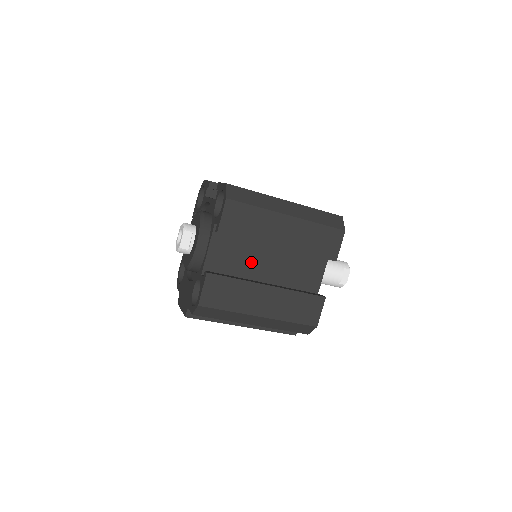
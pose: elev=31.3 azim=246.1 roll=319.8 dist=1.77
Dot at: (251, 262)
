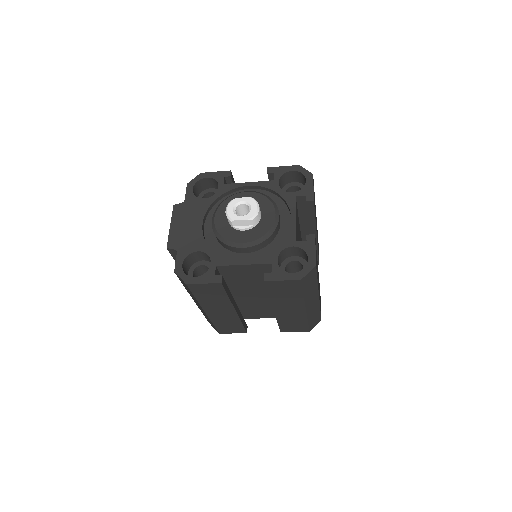
Dot at: (249, 287)
